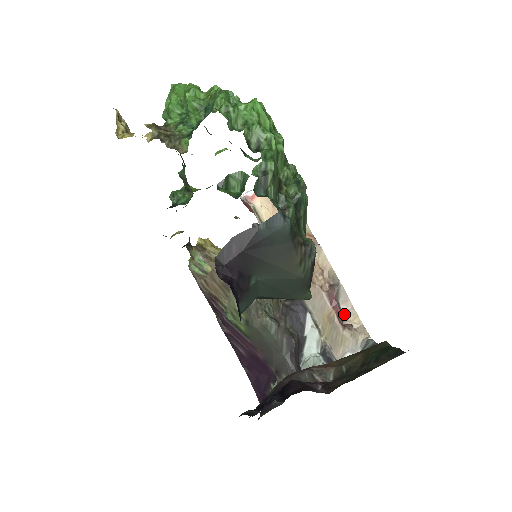
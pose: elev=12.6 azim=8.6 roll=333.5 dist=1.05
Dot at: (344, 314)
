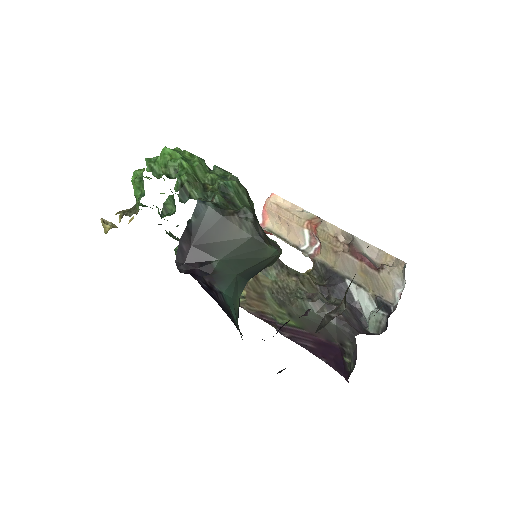
Dot at: (376, 260)
